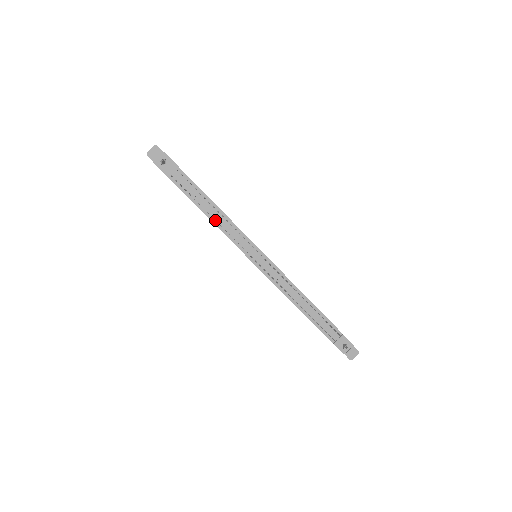
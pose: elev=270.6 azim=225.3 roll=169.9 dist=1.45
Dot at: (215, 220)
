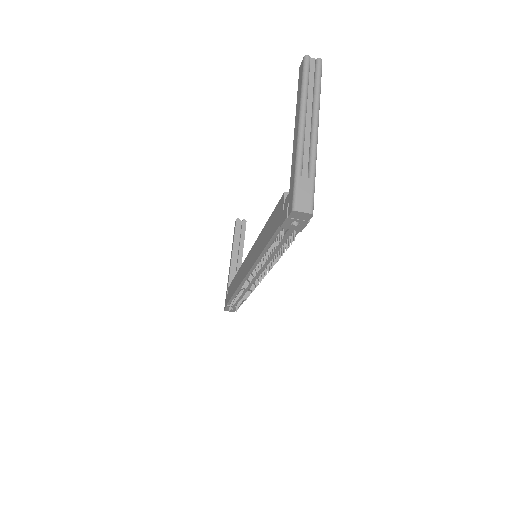
Dot at: (264, 256)
